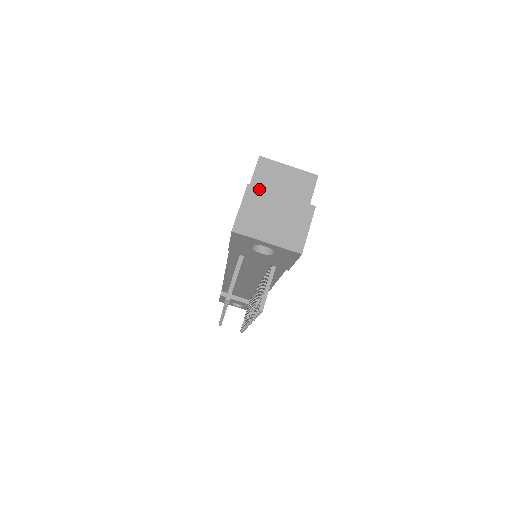
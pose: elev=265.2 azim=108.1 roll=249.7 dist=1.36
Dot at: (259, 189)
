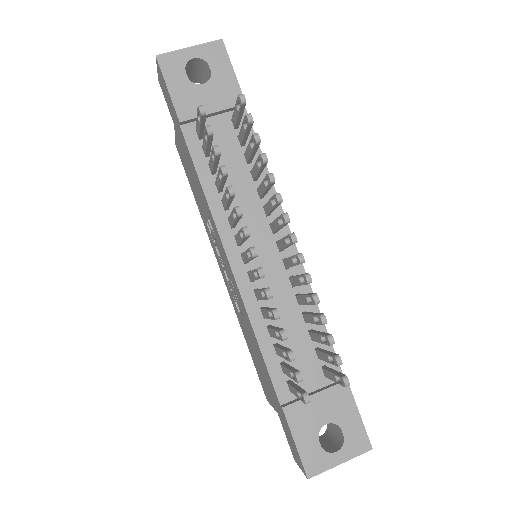
Dot at: occluded
